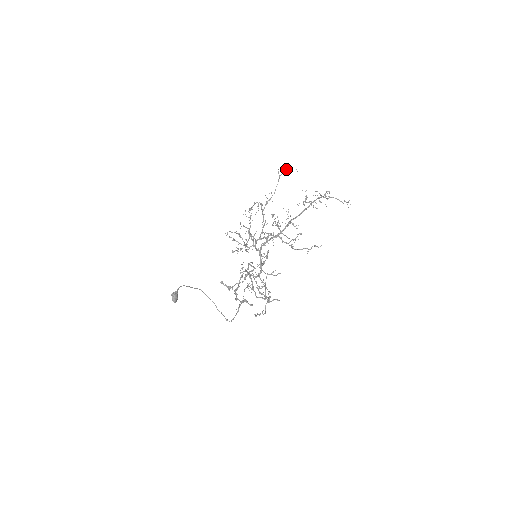
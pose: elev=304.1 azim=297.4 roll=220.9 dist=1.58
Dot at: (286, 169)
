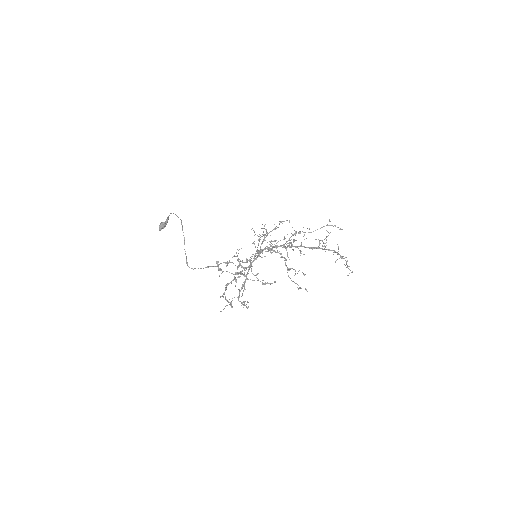
Dot at: occluded
